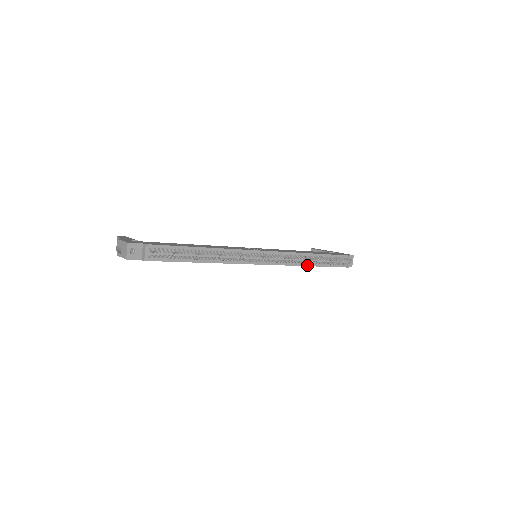
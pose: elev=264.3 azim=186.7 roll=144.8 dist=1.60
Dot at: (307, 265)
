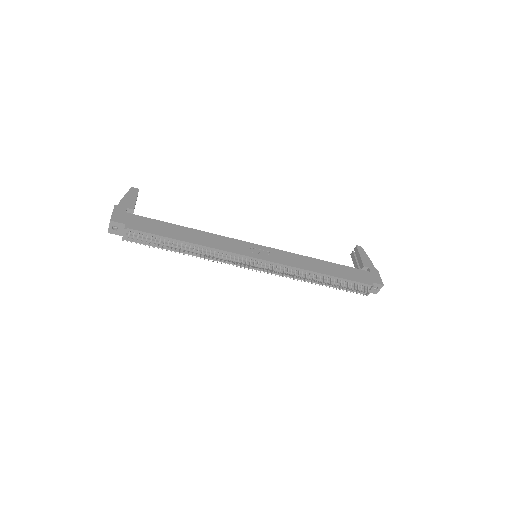
Dot at: occluded
